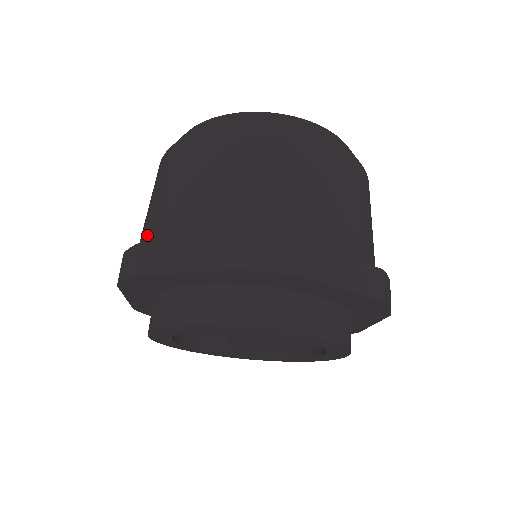
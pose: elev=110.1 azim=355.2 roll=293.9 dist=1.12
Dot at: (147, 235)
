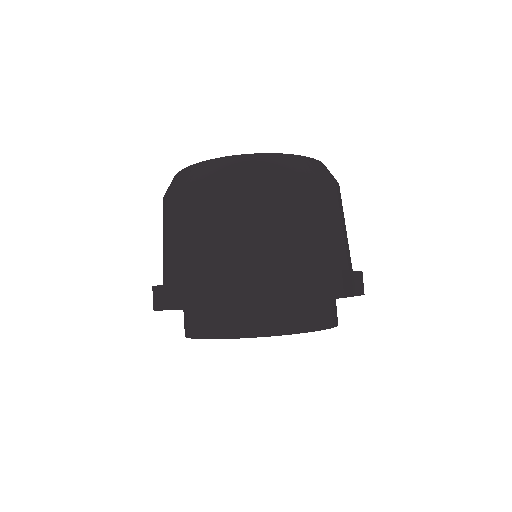
Dot at: occluded
